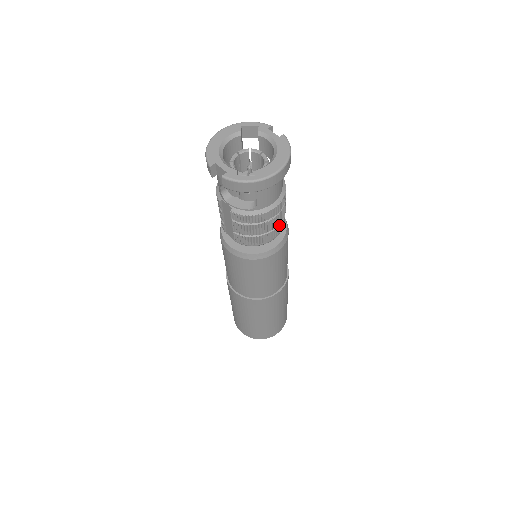
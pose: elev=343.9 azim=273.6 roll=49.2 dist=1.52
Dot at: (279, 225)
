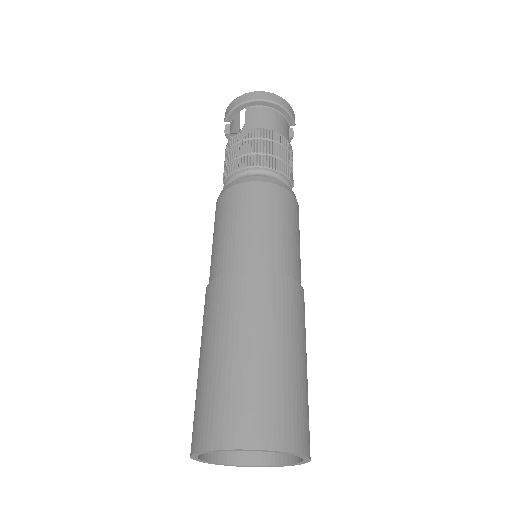
Dot at: (267, 156)
